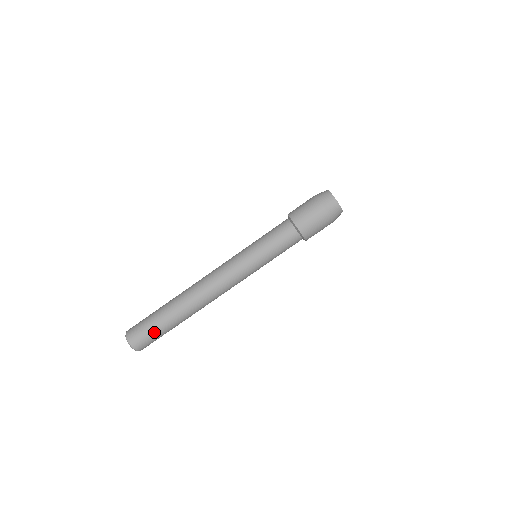
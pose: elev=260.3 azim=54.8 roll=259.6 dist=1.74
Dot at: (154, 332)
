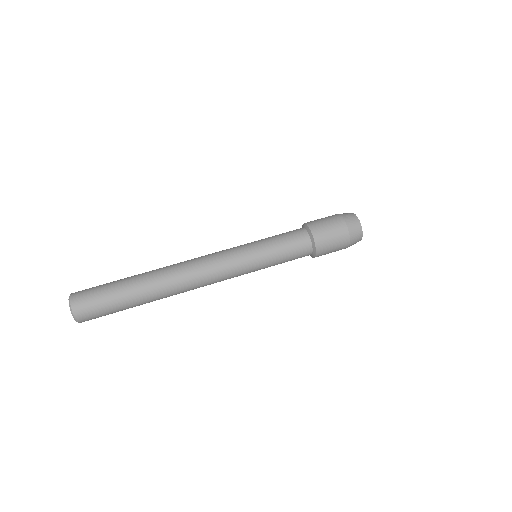
Dot at: (105, 293)
